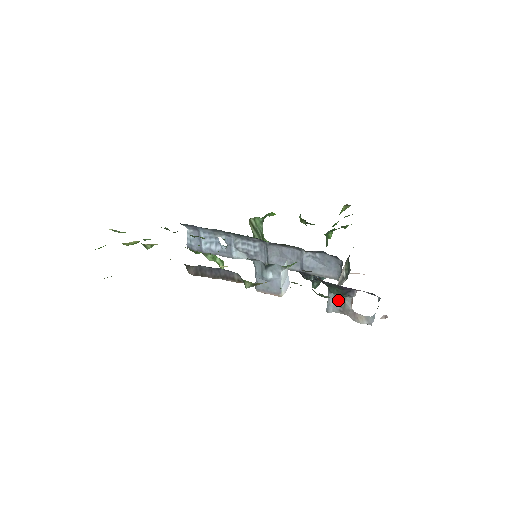
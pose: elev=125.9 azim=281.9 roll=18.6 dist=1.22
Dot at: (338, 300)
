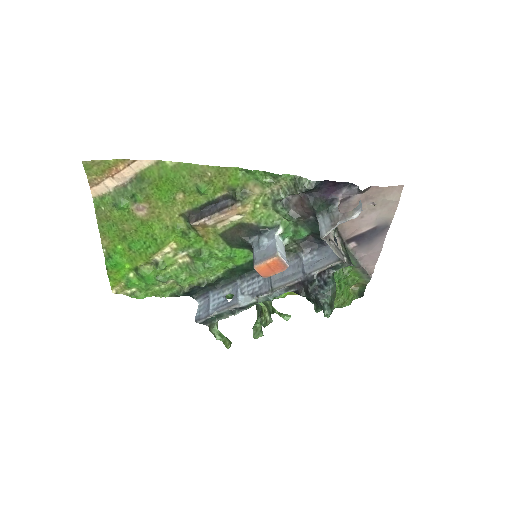
Dot at: (327, 219)
